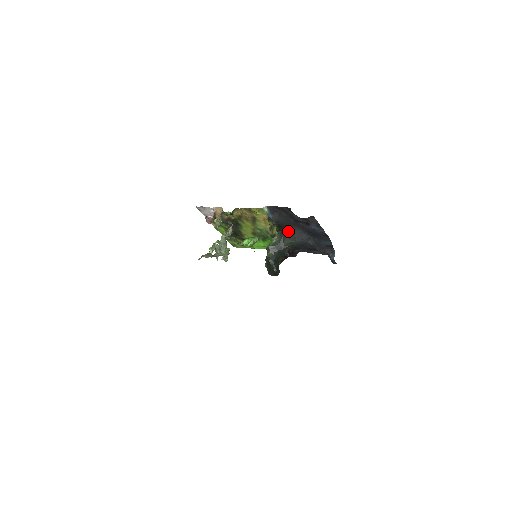
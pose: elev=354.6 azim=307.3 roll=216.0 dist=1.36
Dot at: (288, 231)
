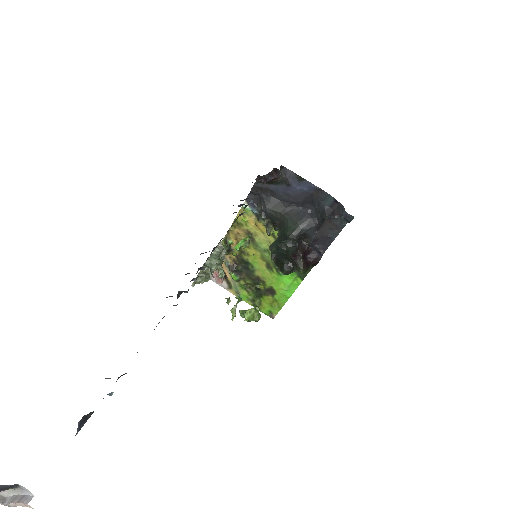
Dot at: (283, 218)
